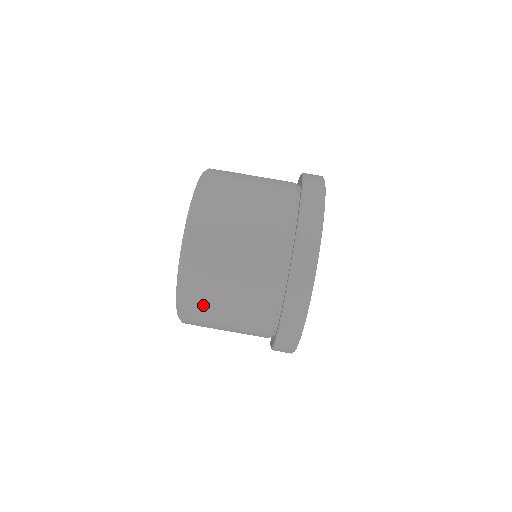
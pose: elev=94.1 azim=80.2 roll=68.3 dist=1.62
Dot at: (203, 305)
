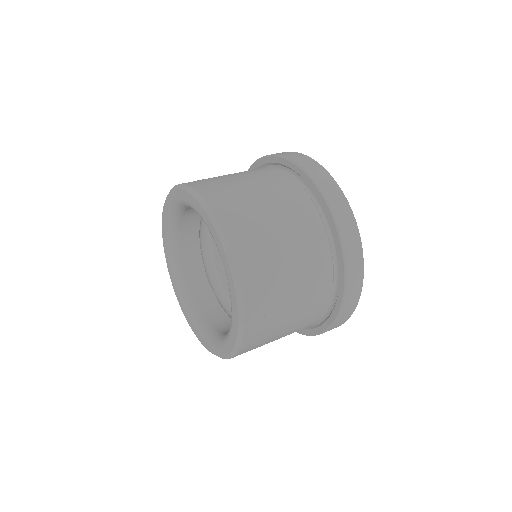
Dot at: (268, 312)
